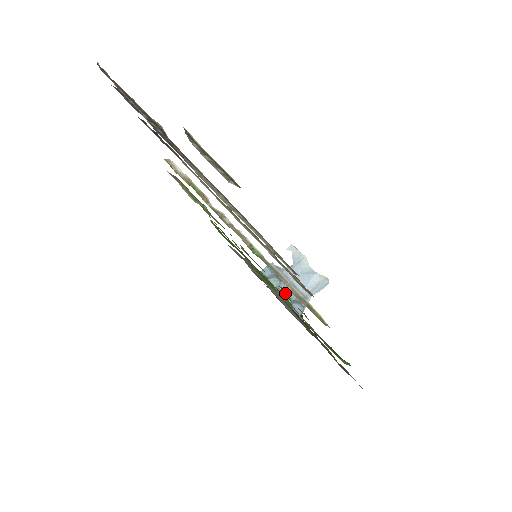
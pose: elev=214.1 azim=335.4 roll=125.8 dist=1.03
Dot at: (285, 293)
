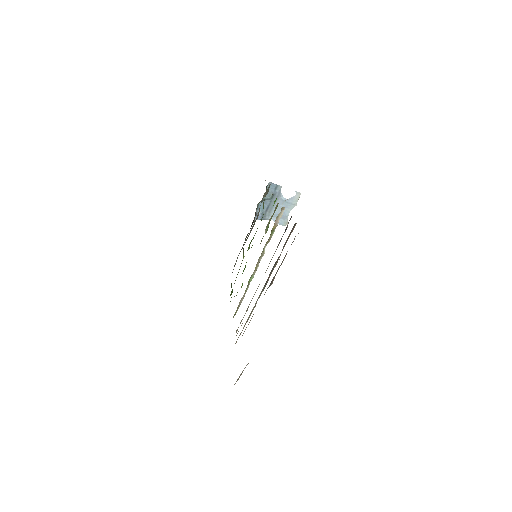
Dot at: occluded
